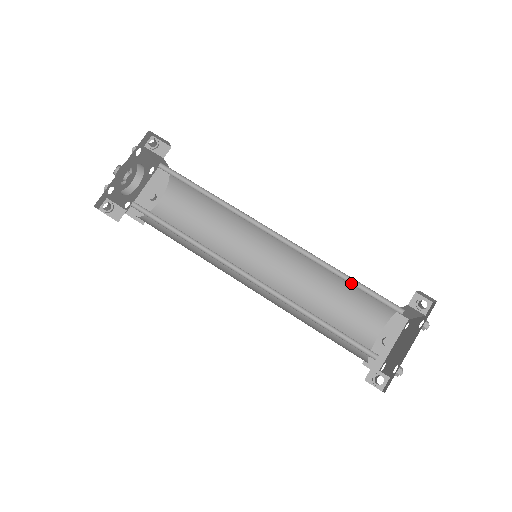
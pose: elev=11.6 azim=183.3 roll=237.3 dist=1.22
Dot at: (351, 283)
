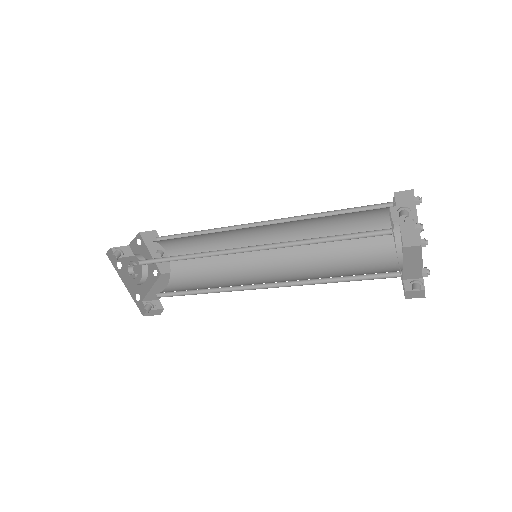
Dot at: (334, 239)
